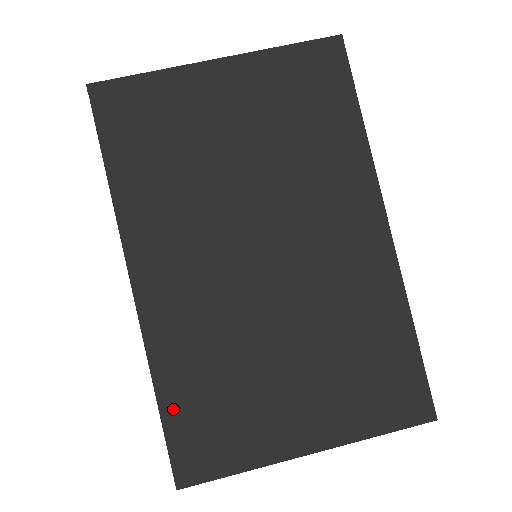
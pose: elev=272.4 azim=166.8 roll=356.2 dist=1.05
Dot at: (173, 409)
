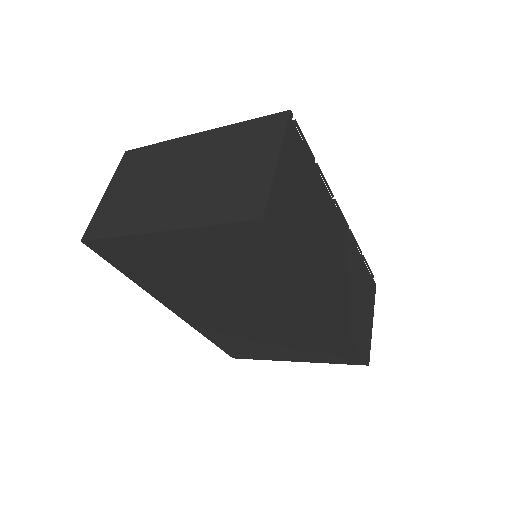
Dot at: (219, 343)
